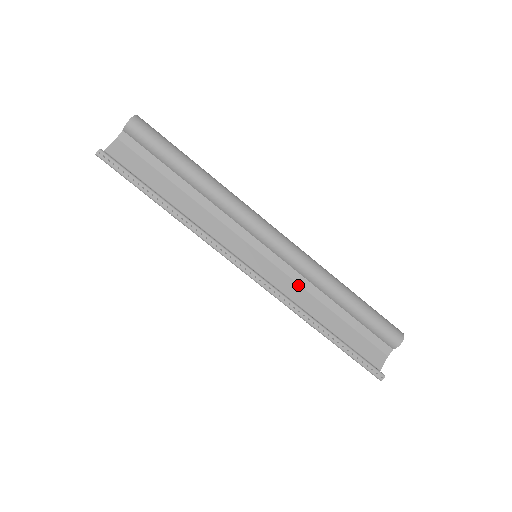
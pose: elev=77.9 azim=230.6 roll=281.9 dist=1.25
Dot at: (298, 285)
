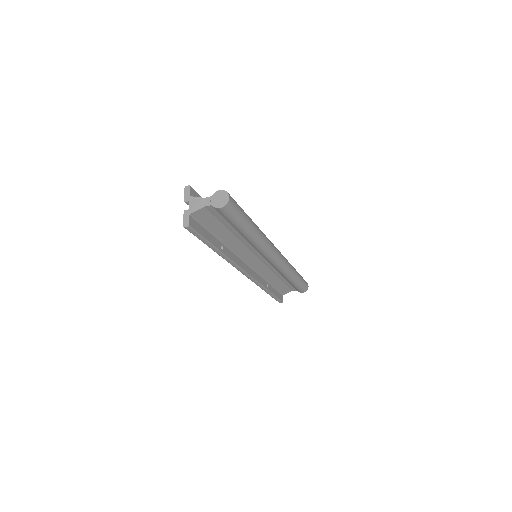
Dot at: (270, 270)
